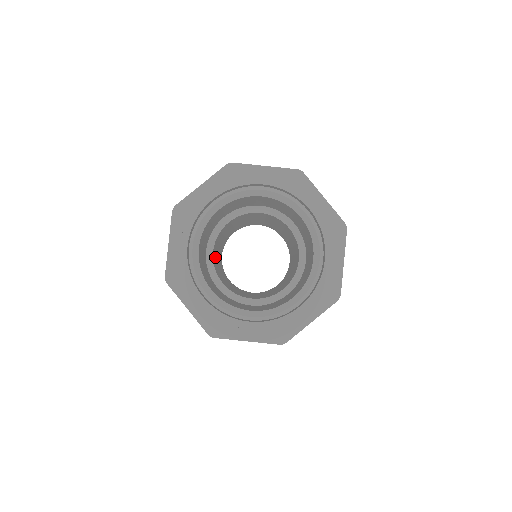
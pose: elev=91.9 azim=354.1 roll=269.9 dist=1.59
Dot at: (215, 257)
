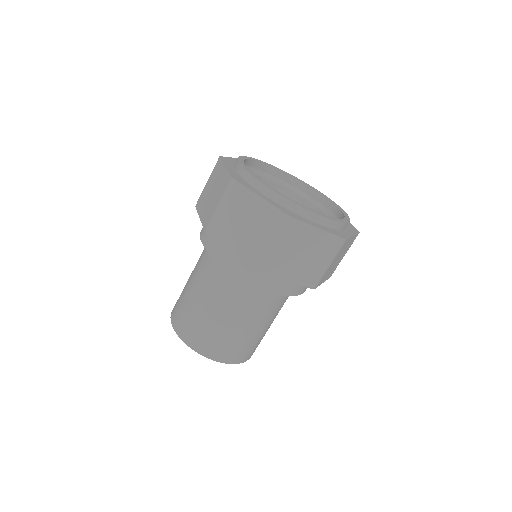
Dot at: occluded
